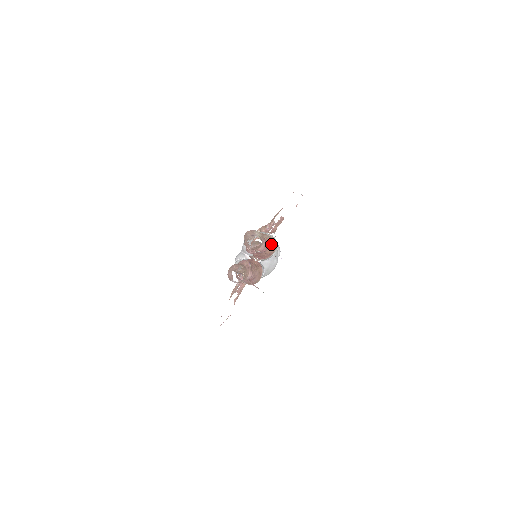
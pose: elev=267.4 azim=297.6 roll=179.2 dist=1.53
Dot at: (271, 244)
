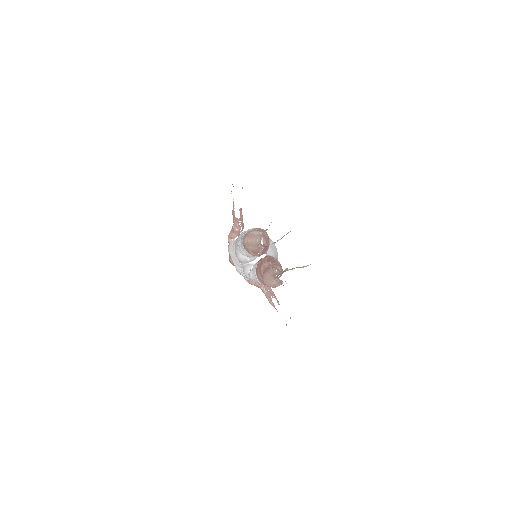
Dot at: occluded
